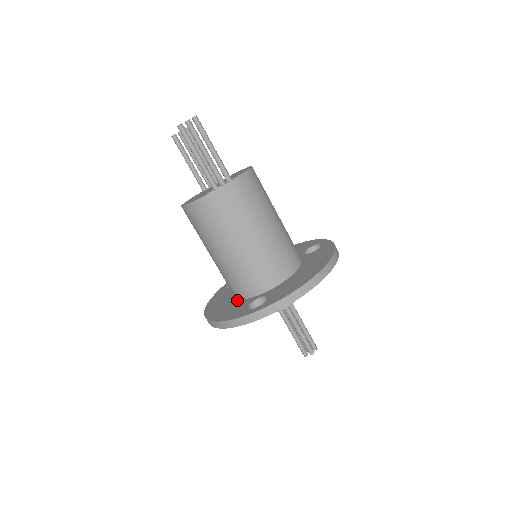
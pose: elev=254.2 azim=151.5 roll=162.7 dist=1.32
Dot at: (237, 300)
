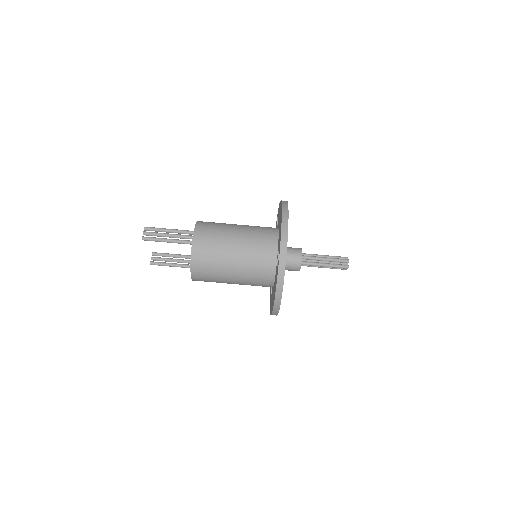
Dot at: (274, 281)
